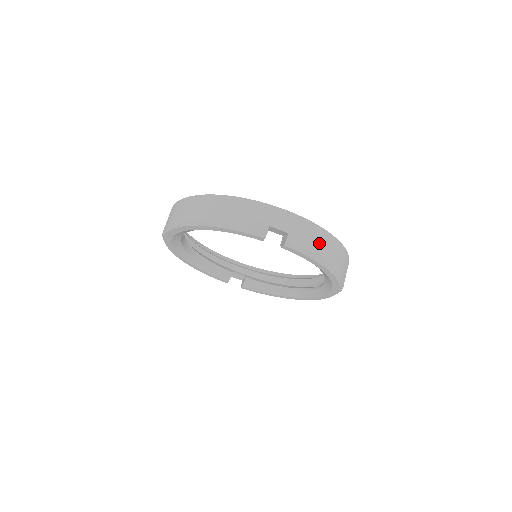
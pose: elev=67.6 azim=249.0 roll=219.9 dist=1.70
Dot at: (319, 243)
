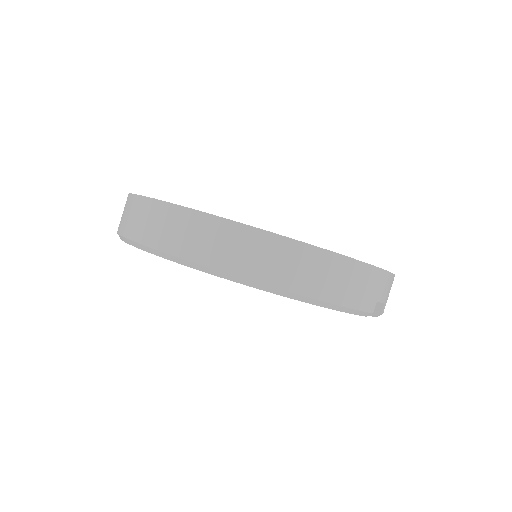
Dot at: occluded
